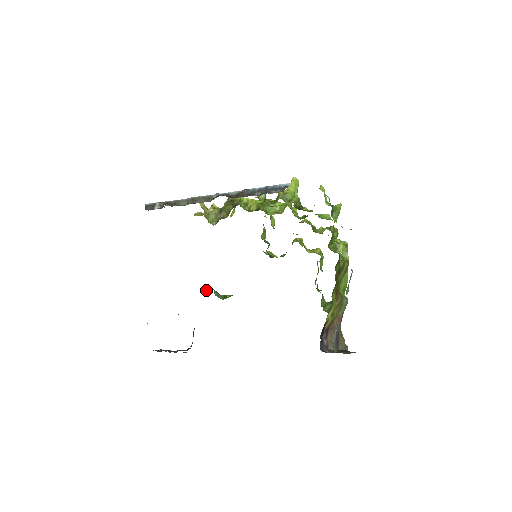
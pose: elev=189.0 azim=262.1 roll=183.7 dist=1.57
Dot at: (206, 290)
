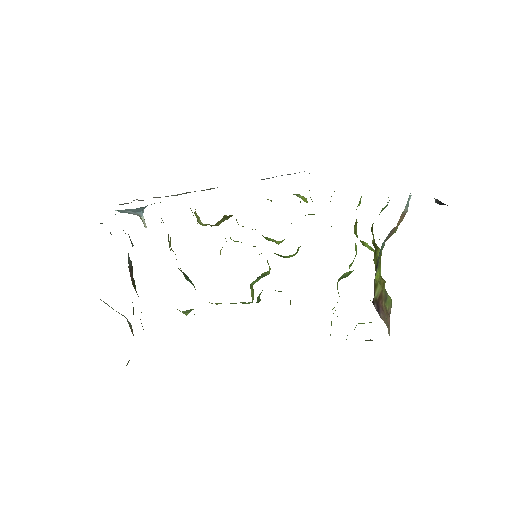
Dot at: occluded
